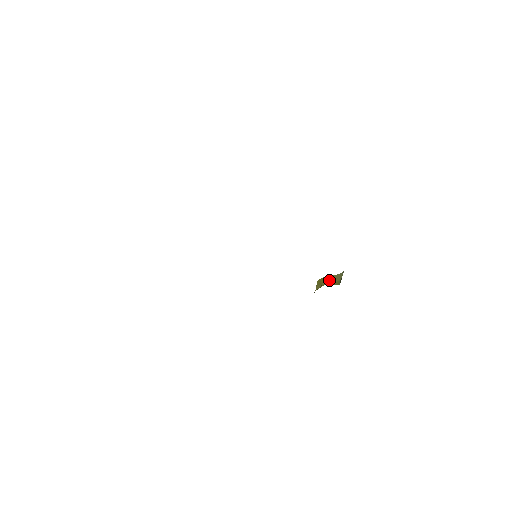
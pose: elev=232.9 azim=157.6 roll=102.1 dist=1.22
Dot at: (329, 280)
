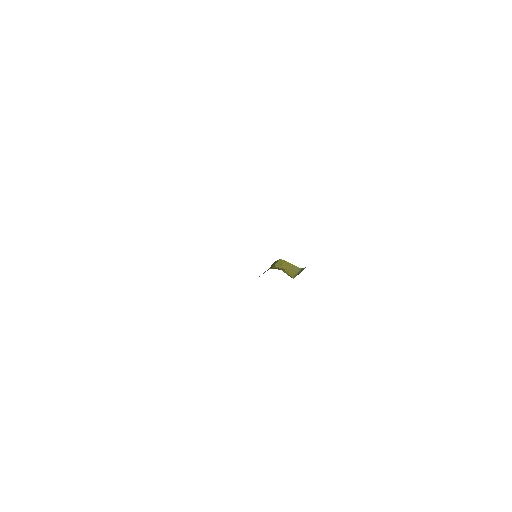
Dot at: (288, 267)
